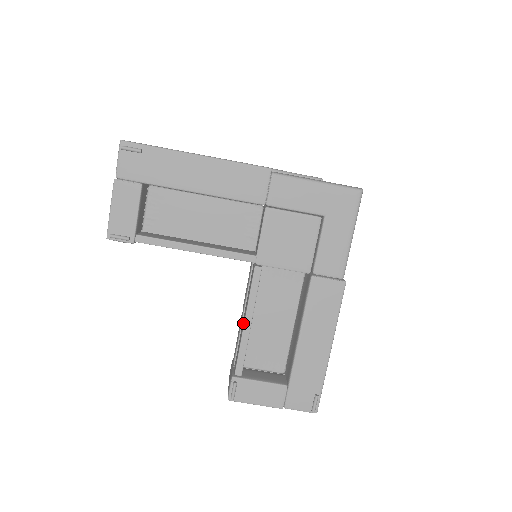
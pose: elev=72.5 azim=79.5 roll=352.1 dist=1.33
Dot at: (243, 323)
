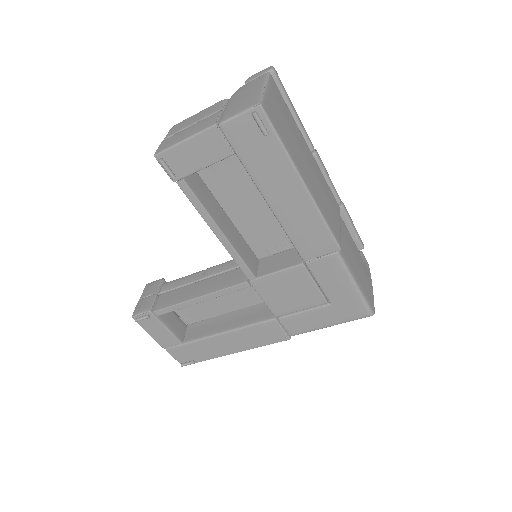
Dot at: (195, 295)
